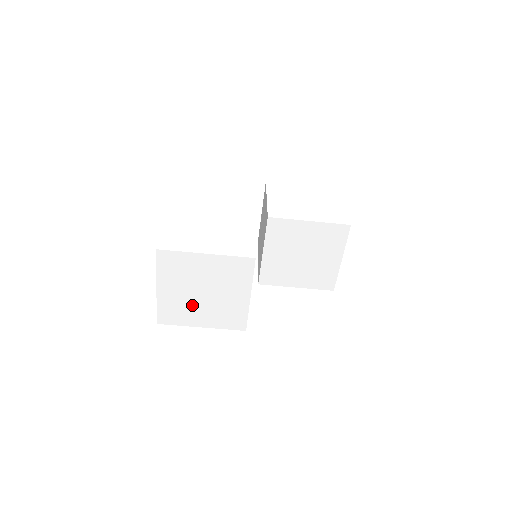
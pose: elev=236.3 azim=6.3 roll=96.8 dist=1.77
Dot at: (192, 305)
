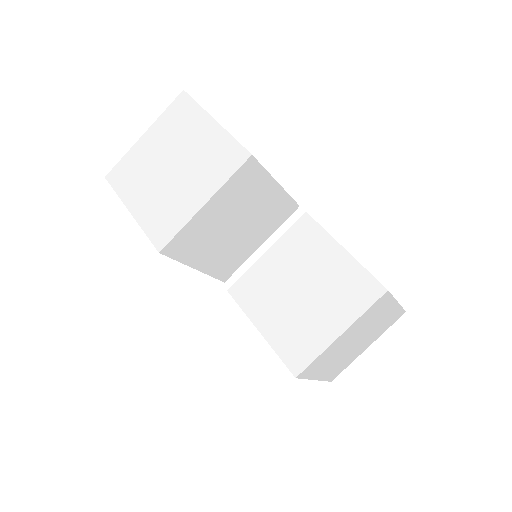
Dot at: (149, 176)
